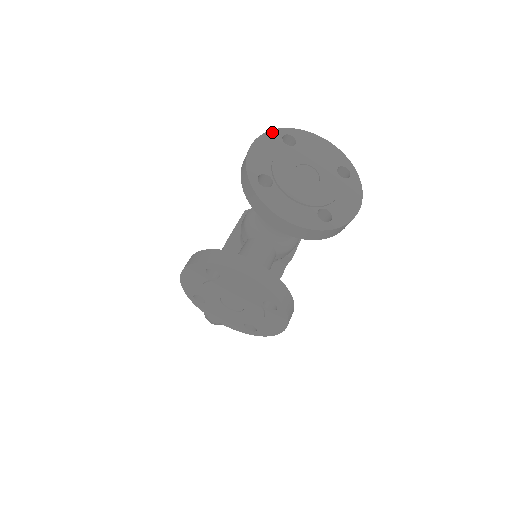
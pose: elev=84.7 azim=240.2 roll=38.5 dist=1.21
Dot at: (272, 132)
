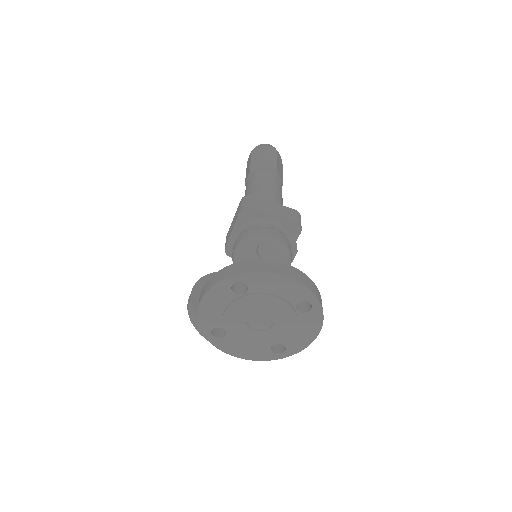
Dot at: (219, 285)
